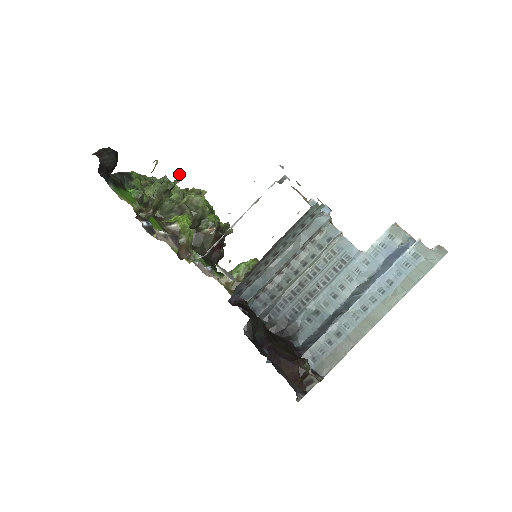
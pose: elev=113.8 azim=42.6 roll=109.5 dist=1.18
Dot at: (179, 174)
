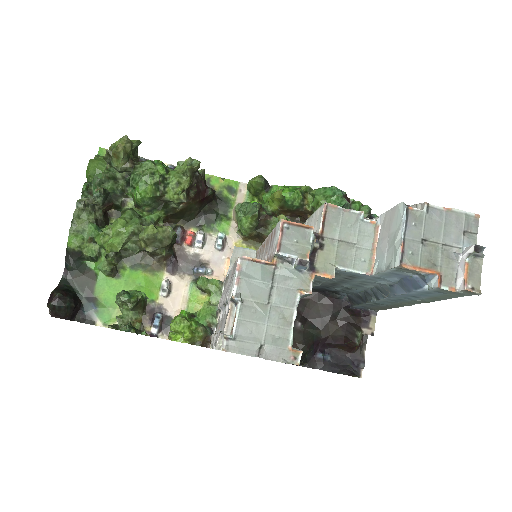
Dot at: (95, 191)
